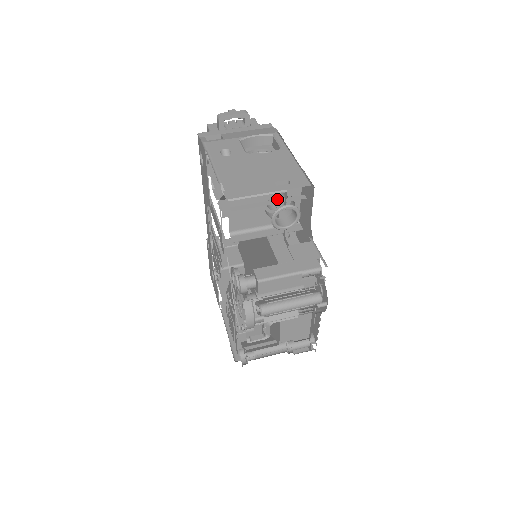
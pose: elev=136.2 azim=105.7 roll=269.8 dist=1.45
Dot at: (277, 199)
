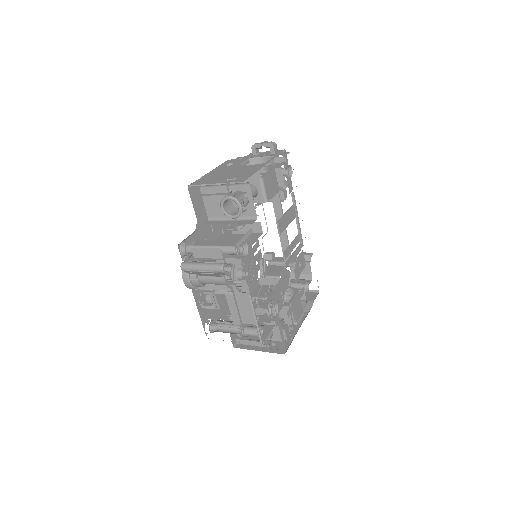
Dot at: occluded
